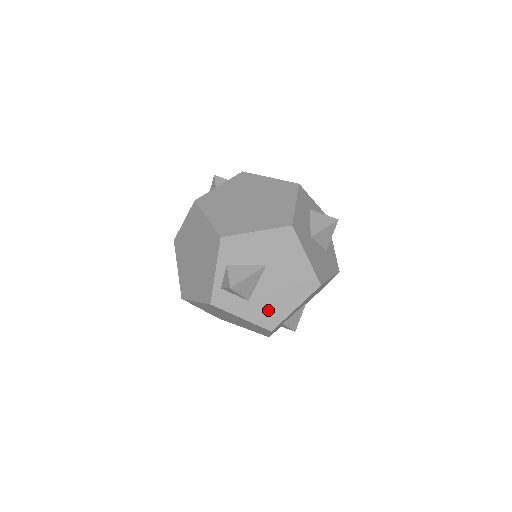
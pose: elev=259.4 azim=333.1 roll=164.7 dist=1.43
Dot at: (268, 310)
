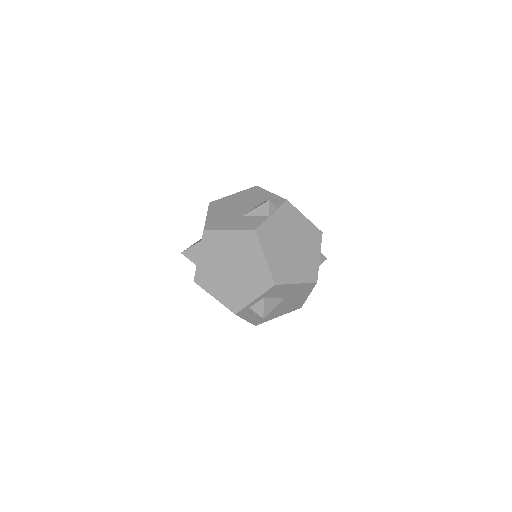
Dot at: (264, 317)
